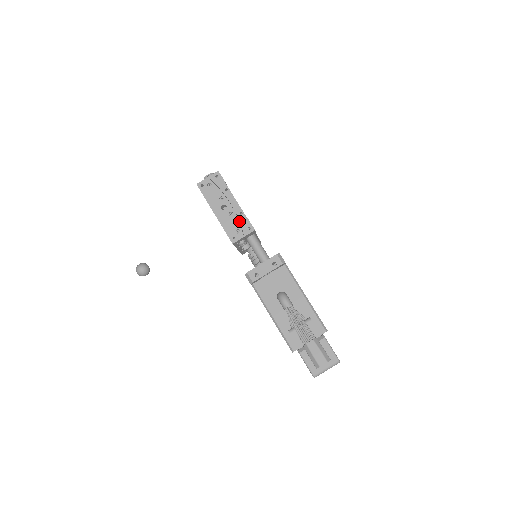
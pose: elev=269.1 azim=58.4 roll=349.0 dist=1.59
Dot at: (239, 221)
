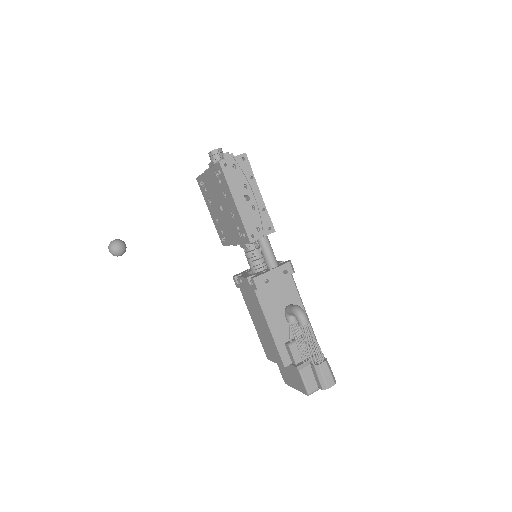
Dot at: occluded
